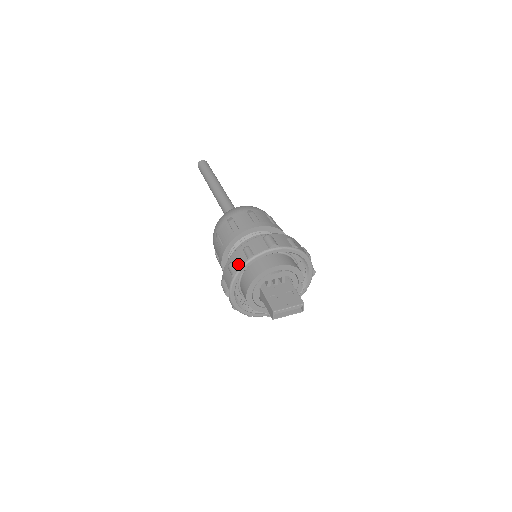
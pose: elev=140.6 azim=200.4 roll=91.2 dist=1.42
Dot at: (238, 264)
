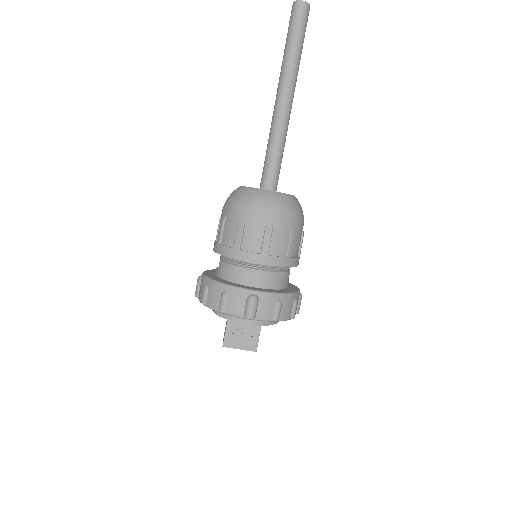
Dot at: (210, 301)
